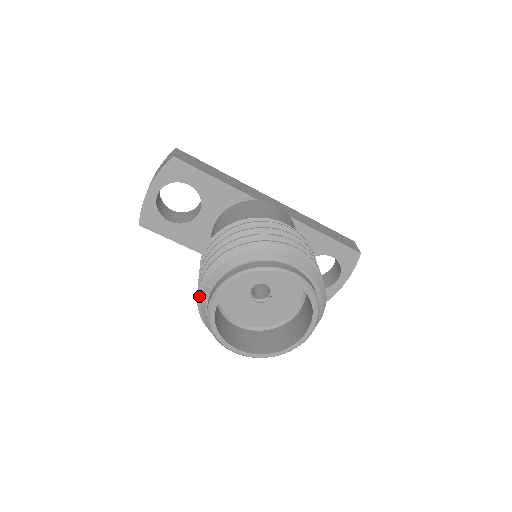
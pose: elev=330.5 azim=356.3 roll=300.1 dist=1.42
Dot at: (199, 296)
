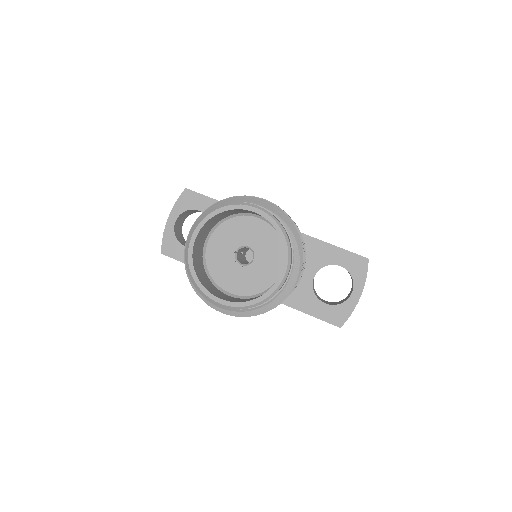
Dot at: occluded
